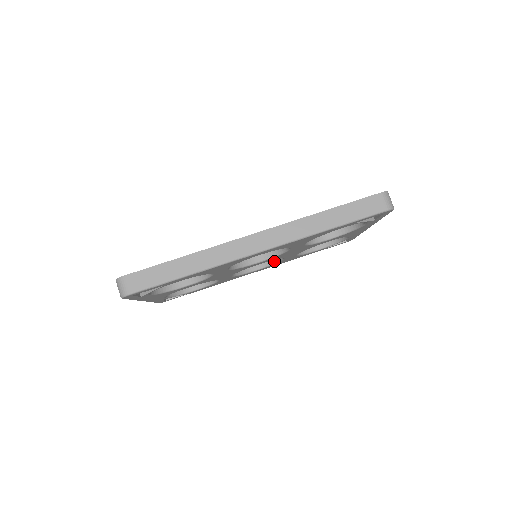
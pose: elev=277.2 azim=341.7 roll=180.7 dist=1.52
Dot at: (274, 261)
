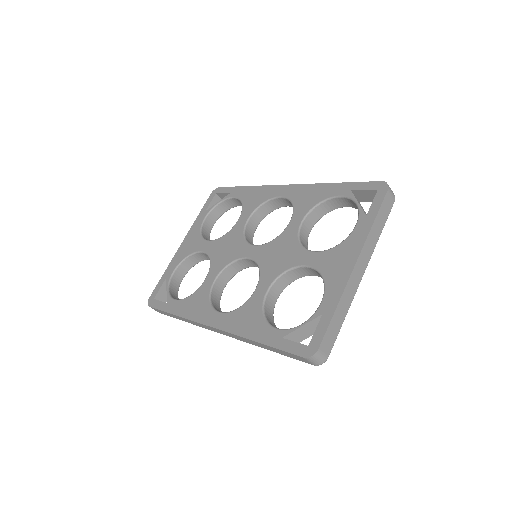
Dot at: occluded
